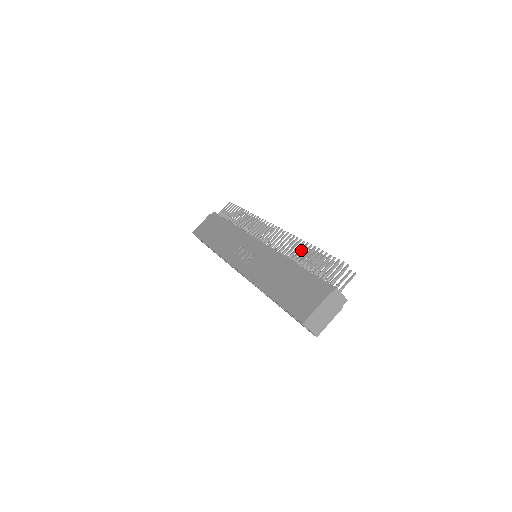
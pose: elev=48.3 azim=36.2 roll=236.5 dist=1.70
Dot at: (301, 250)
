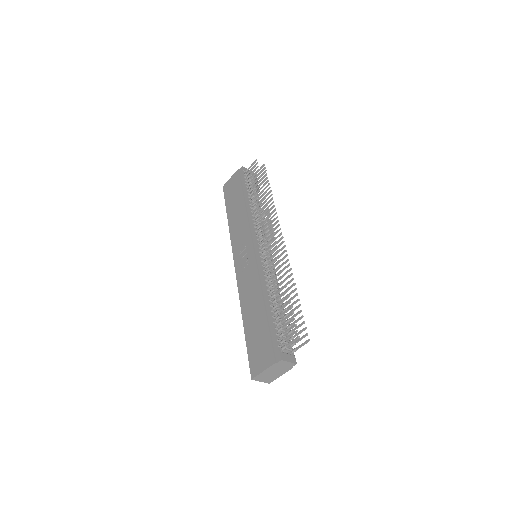
Dot at: (278, 285)
